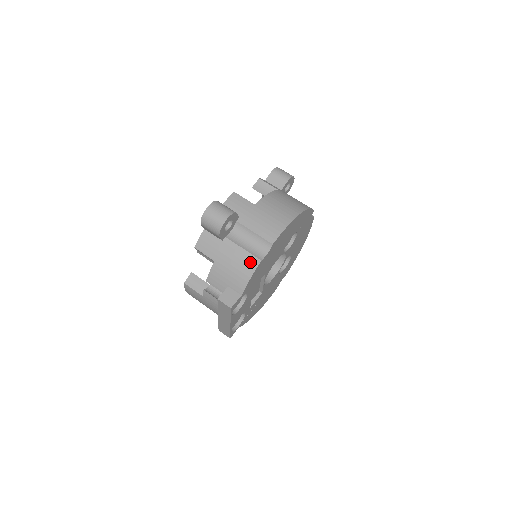
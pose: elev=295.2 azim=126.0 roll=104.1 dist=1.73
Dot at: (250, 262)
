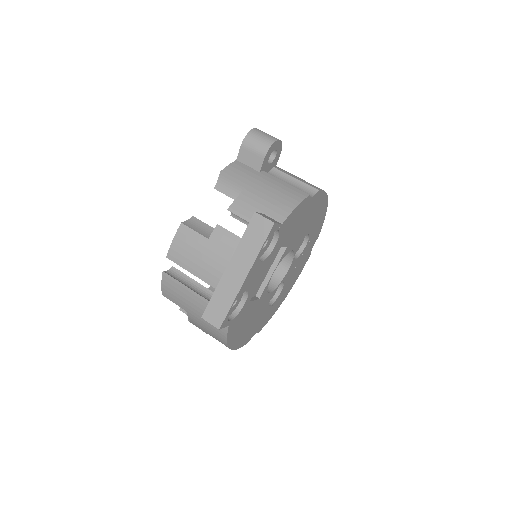
Dot at: (296, 193)
